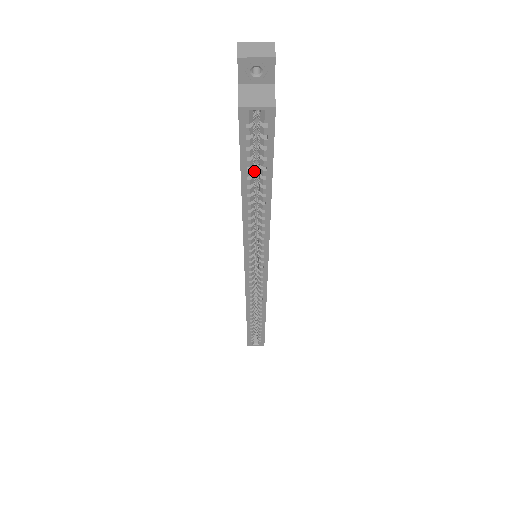
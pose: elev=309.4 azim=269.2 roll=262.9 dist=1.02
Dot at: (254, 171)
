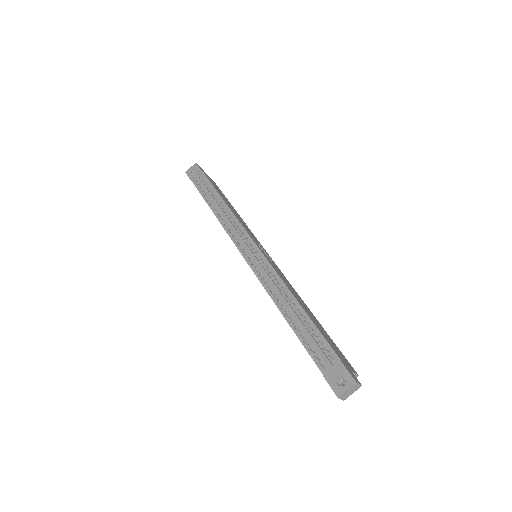
Dot at: occluded
